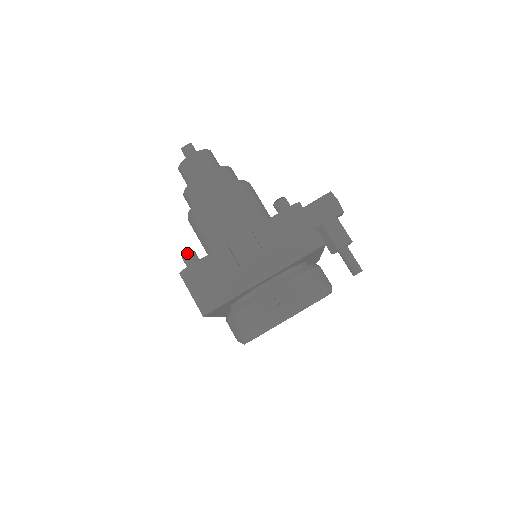
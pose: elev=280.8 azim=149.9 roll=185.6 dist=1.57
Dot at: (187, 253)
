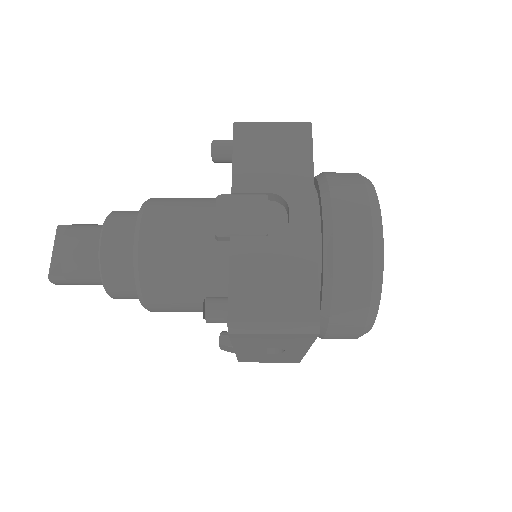
Dot at: occluded
